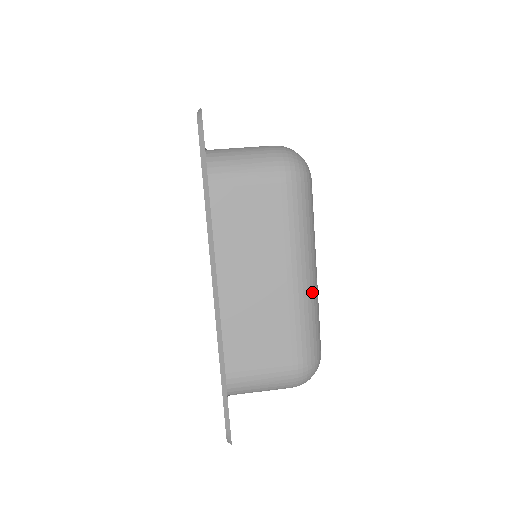
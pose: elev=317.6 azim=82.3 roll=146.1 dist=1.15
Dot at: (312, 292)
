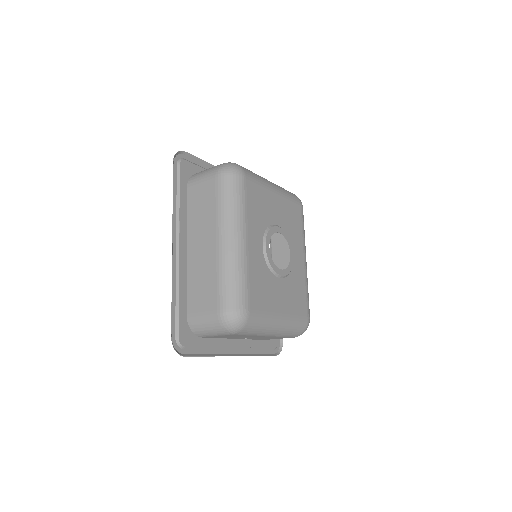
Dot at: (264, 179)
